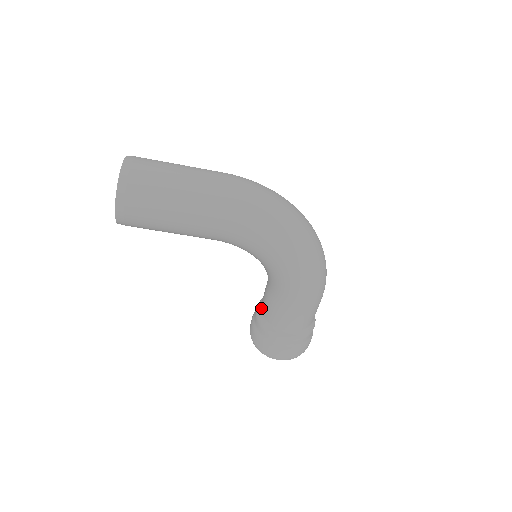
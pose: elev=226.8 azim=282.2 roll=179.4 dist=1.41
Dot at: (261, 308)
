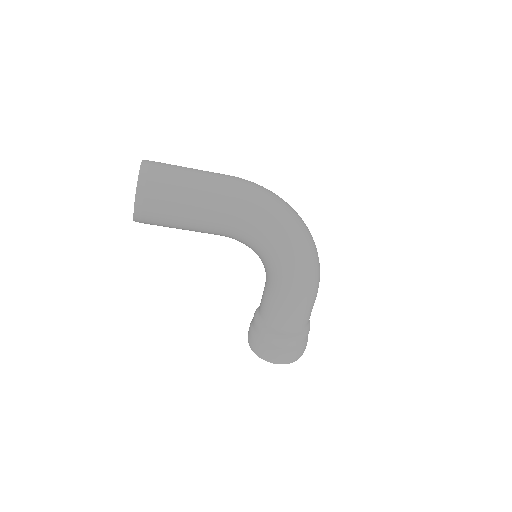
Dot at: (259, 312)
